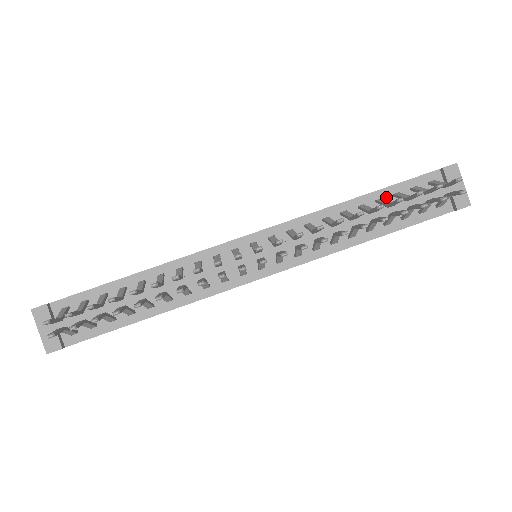
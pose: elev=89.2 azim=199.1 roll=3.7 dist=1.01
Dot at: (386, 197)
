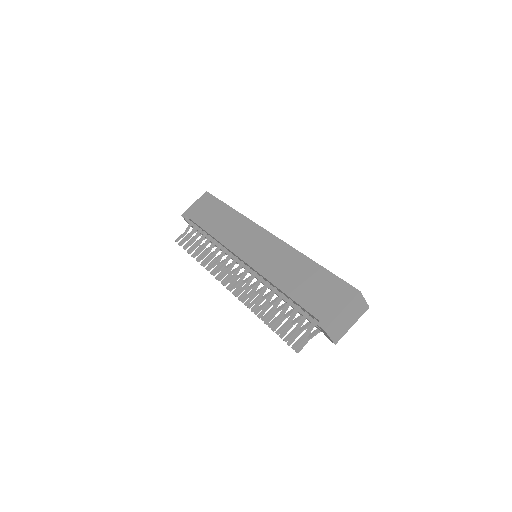
Dot at: (294, 302)
